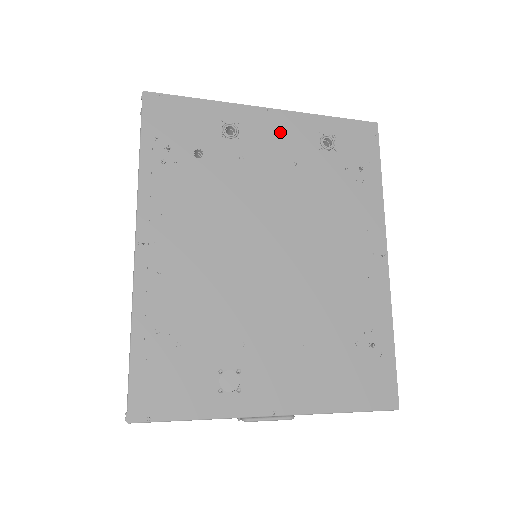
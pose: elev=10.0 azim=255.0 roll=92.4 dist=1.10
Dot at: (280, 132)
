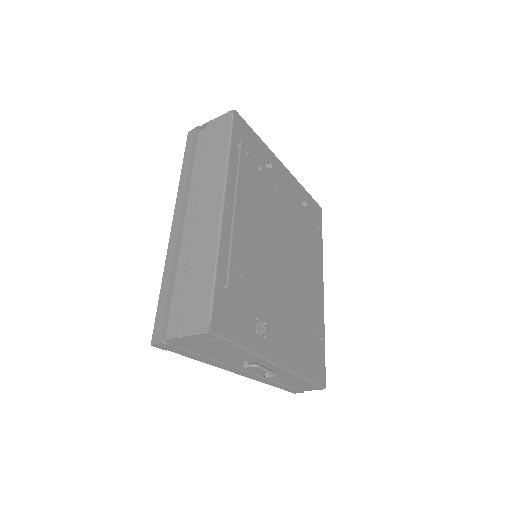
Dot at: (288, 183)
